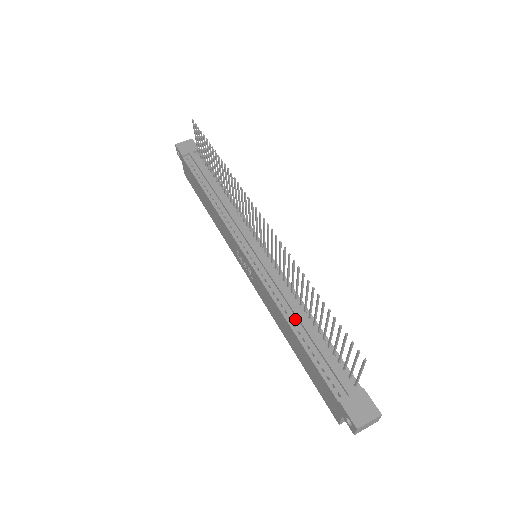
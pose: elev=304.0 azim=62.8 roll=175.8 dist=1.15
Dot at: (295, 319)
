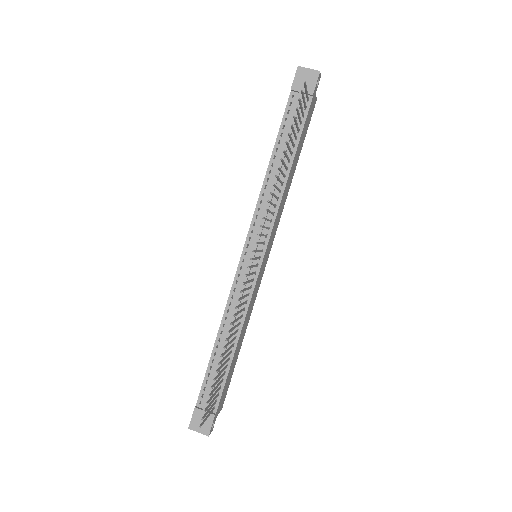
Dot at: (224, 336)
